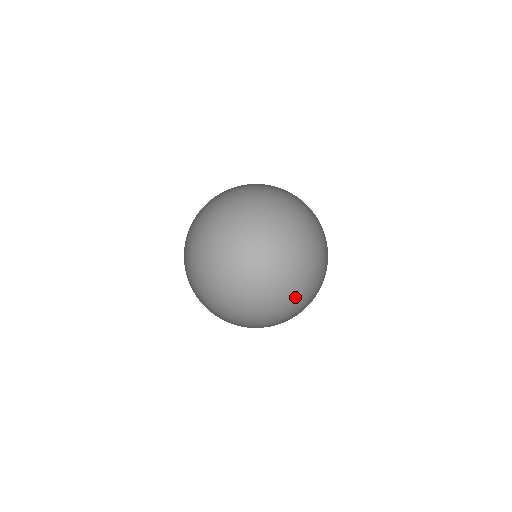
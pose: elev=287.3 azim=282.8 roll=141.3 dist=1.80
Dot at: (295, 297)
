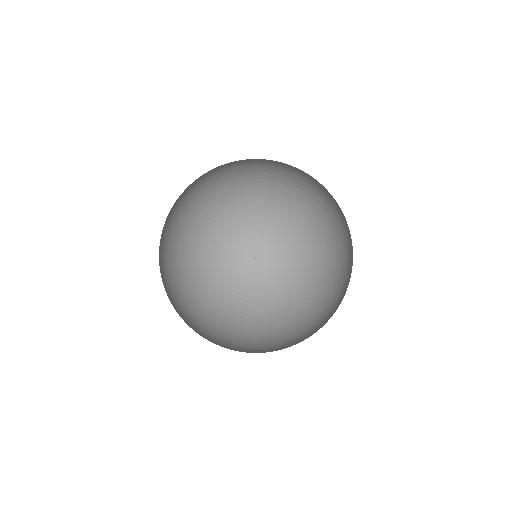
Dot at: (238, 318)
